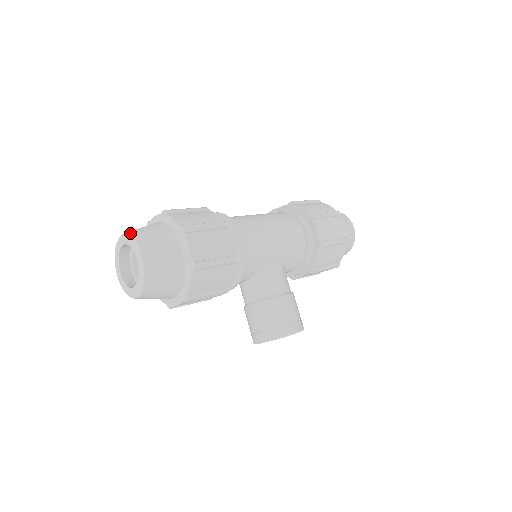
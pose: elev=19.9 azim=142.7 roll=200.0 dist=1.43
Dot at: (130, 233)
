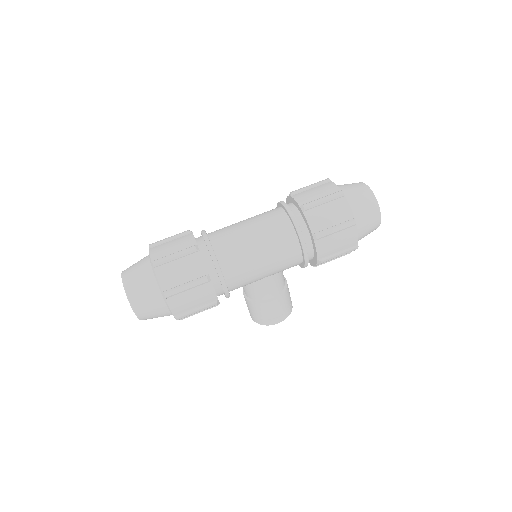
Dot at: (125, 287)
